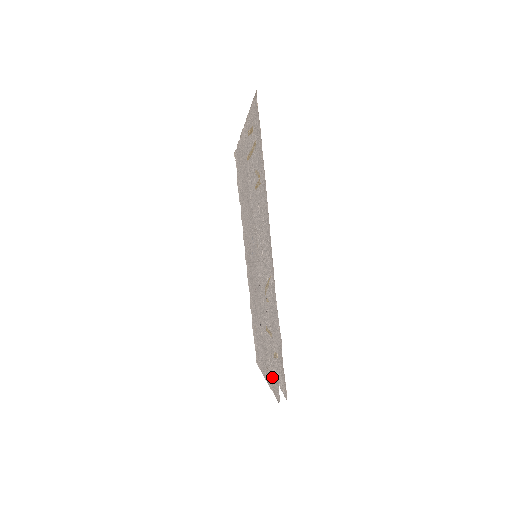
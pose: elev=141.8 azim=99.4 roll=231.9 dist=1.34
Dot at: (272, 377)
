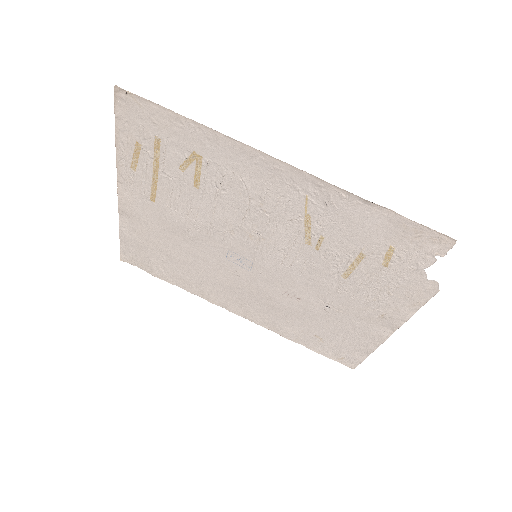
Dot at: (400, 300)
